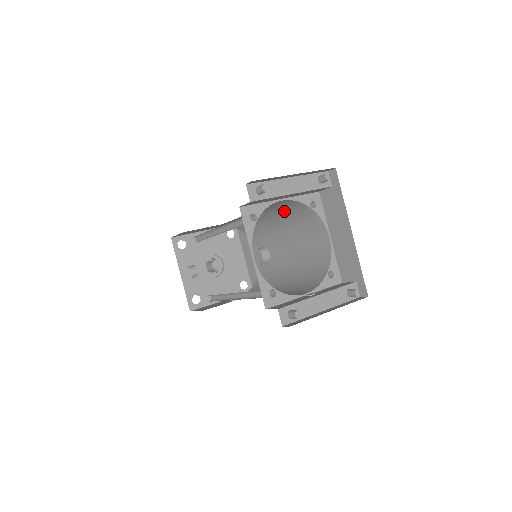
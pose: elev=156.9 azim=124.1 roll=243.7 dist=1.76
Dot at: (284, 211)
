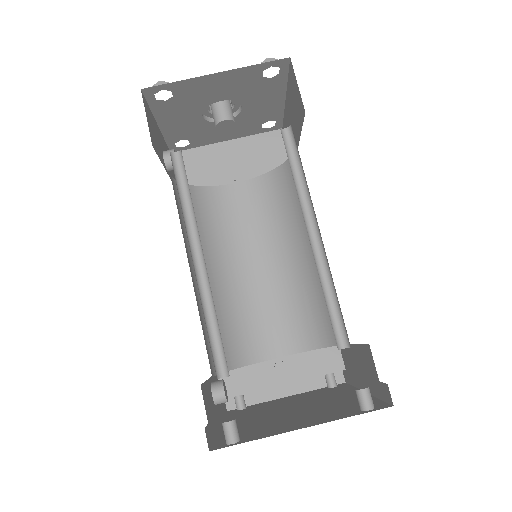
Dot at: occluded
